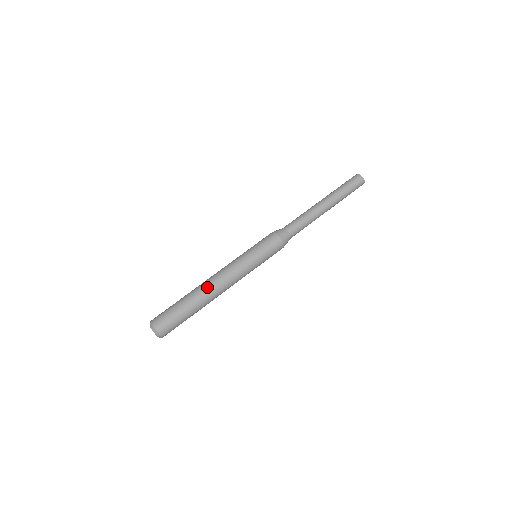
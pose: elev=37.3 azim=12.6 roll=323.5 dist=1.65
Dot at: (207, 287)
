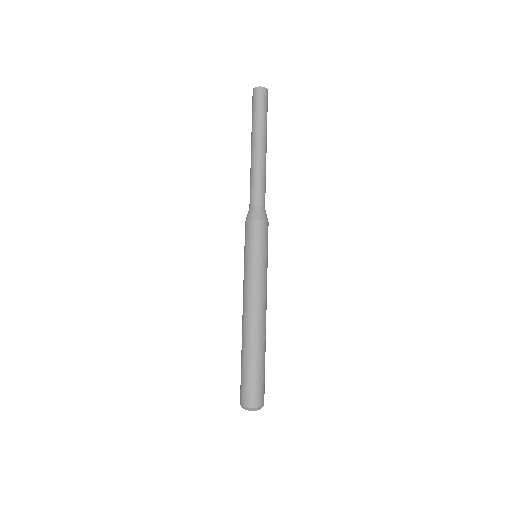
Dot at: (251, 328)
